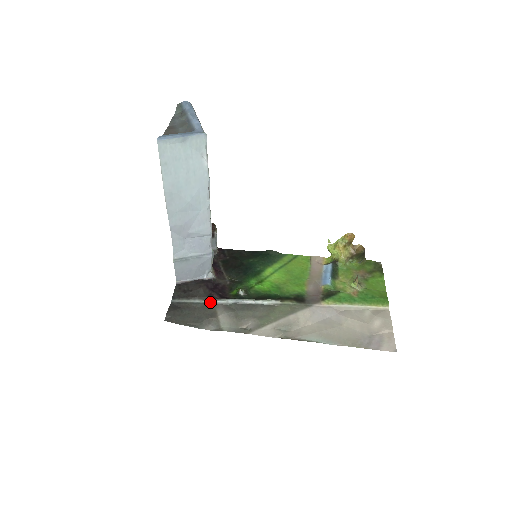
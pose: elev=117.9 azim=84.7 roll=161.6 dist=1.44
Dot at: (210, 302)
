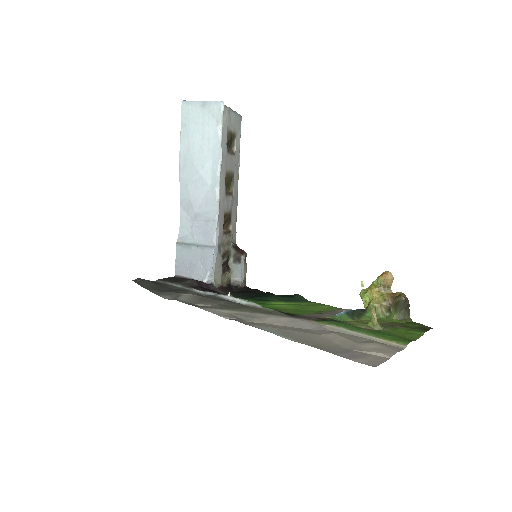
Dot at: (189, 289)
